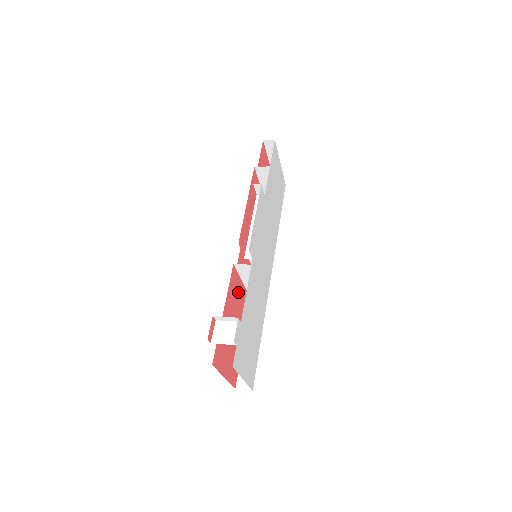
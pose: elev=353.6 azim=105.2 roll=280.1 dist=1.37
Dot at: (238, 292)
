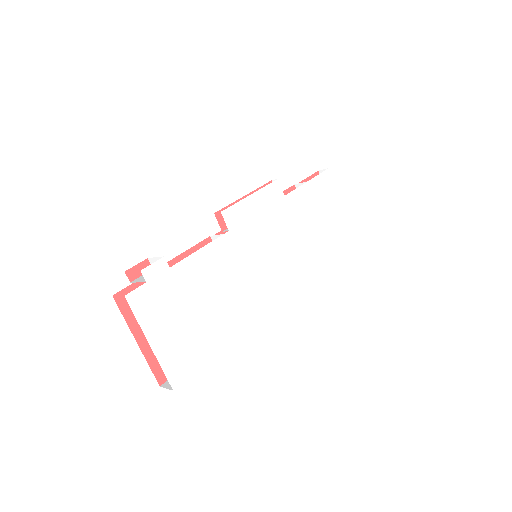
Dot at: occluded
